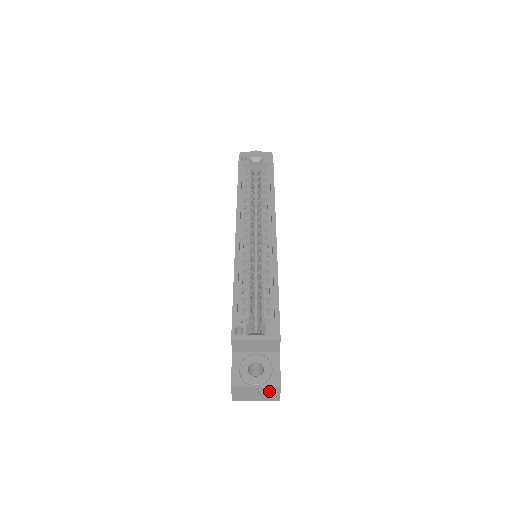
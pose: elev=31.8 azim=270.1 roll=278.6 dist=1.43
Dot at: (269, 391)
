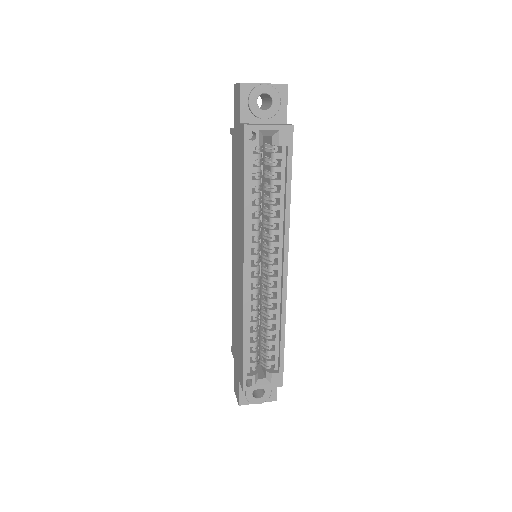
Dot at: occluded
